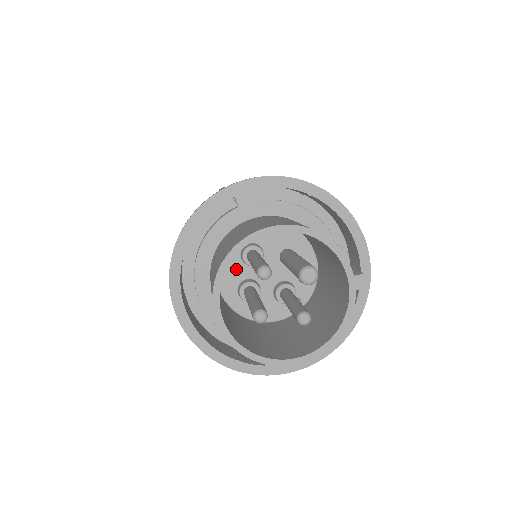
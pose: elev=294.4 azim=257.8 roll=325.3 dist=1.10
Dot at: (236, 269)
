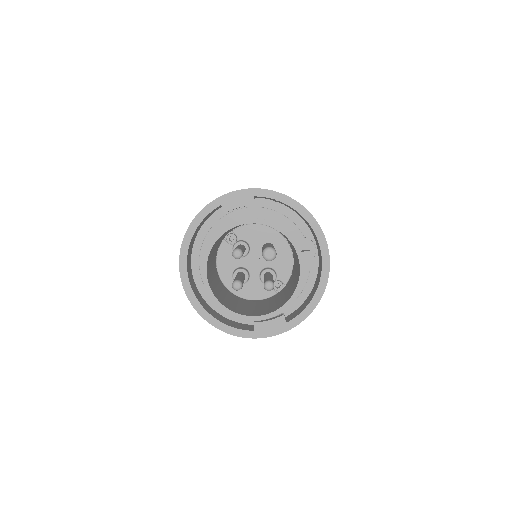
Dot at: (230, 260)
